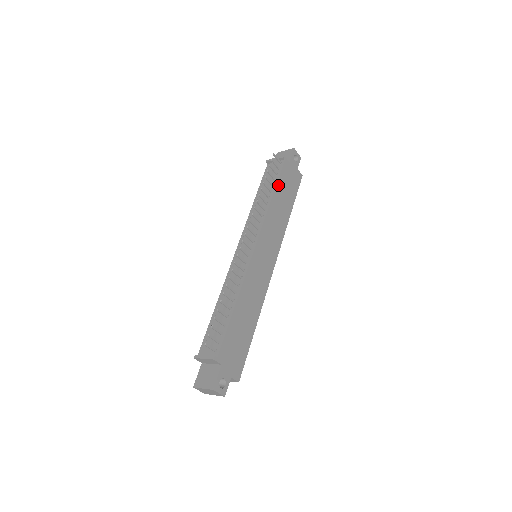
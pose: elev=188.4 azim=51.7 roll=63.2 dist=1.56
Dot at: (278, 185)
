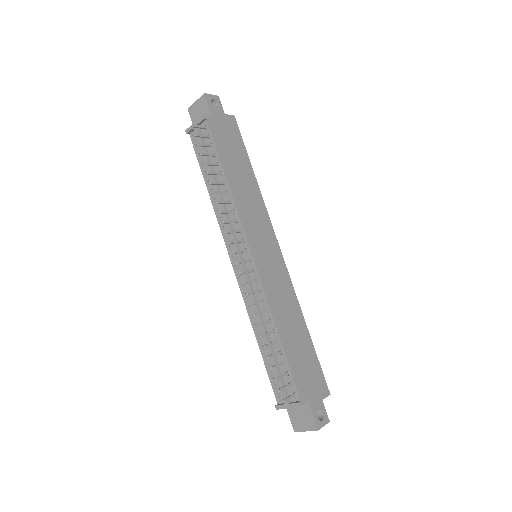
Dot at: (222, 159)
